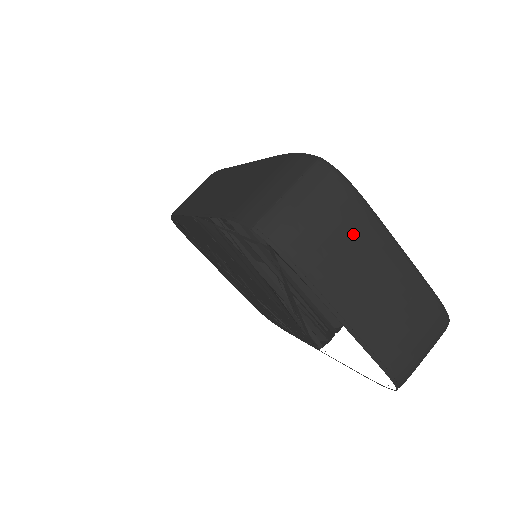
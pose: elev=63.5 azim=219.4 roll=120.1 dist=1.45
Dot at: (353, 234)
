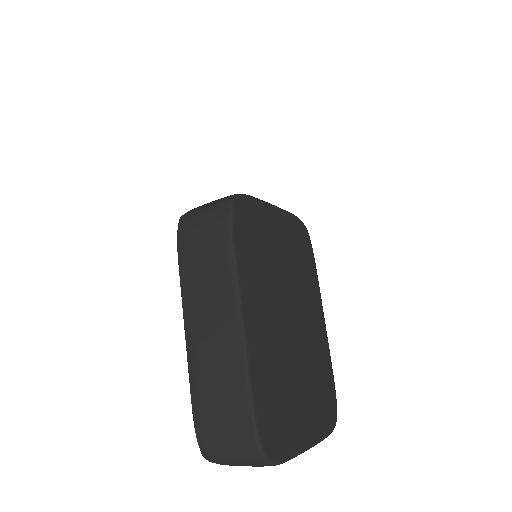
Dot at: occluded
